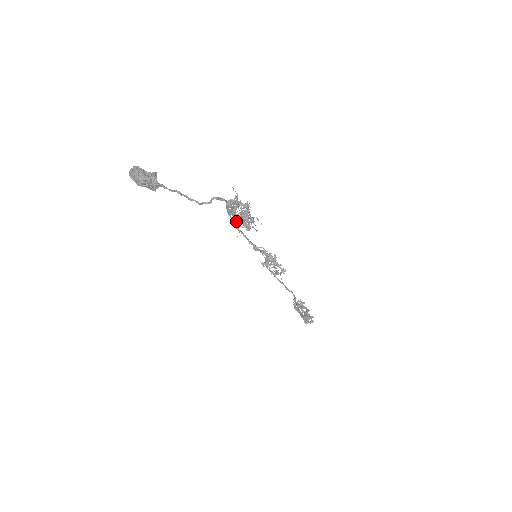
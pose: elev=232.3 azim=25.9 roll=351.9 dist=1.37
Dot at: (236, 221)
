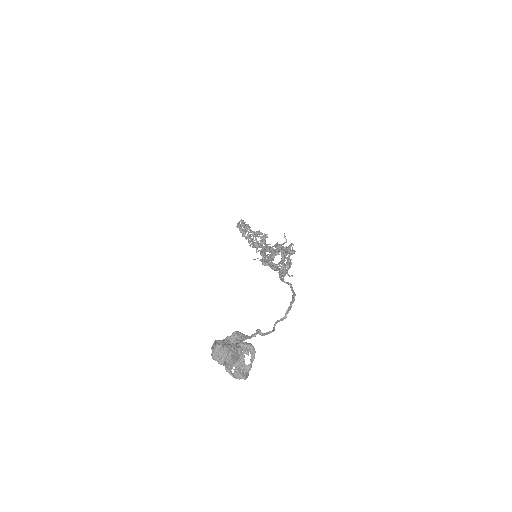
Dot at: occluded
